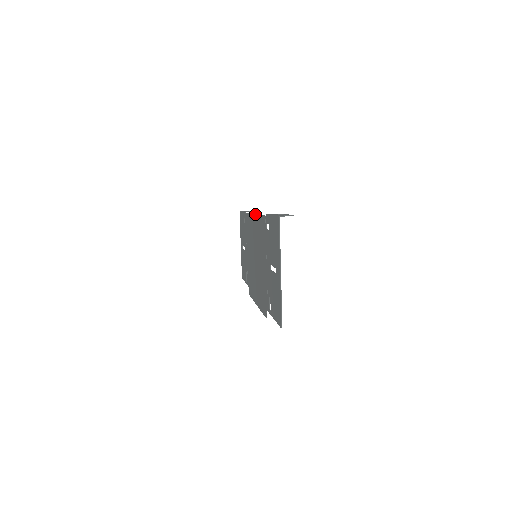
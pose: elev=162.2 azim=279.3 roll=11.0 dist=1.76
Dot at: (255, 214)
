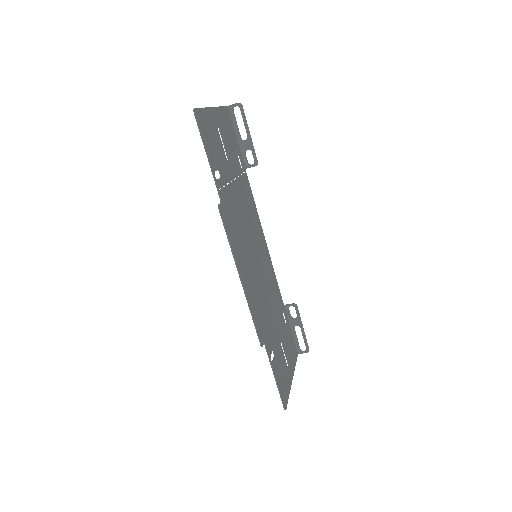
Dot at: (262, 231)
